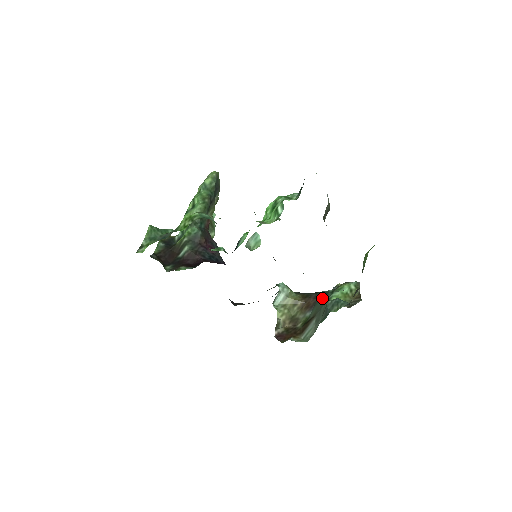
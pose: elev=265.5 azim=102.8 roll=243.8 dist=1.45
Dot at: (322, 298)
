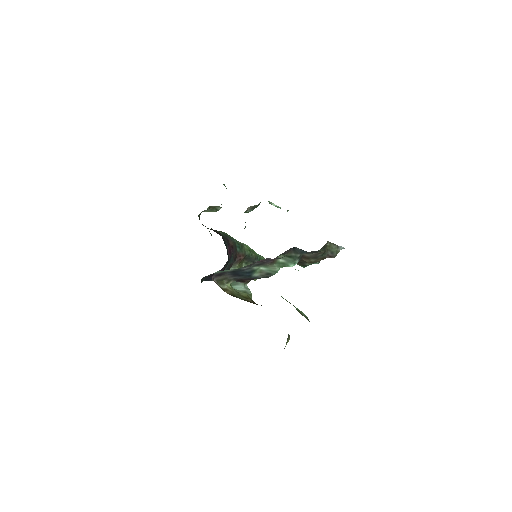
Dot at: occluded
